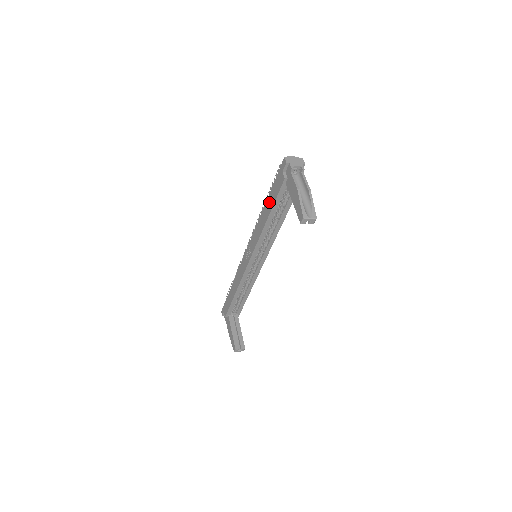
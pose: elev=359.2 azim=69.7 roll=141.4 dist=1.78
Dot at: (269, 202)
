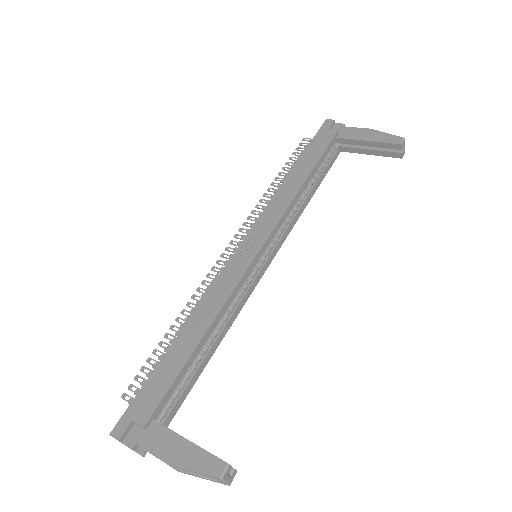
Dot at: (305, 162)
